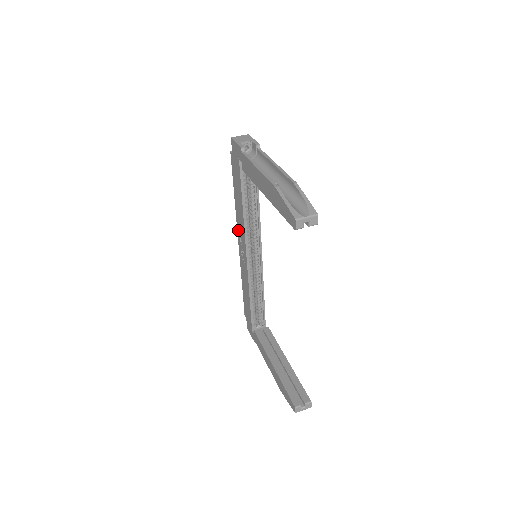
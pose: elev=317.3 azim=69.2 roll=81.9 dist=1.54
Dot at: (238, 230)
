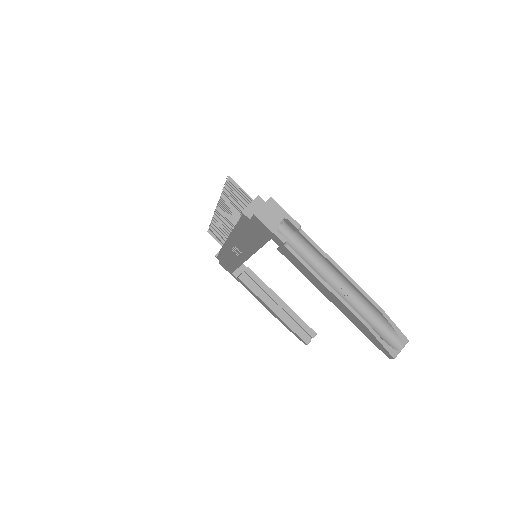
Dot at: (232, 241)
